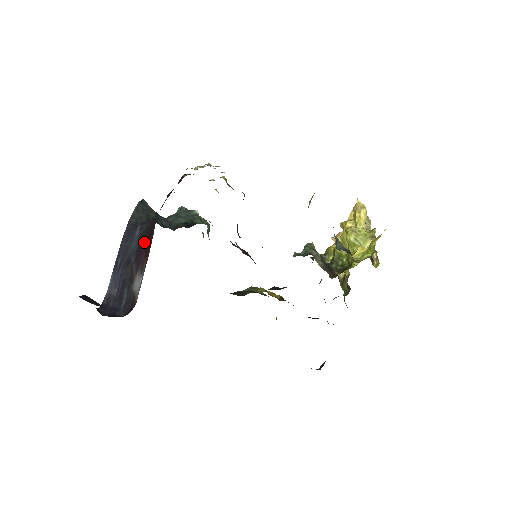
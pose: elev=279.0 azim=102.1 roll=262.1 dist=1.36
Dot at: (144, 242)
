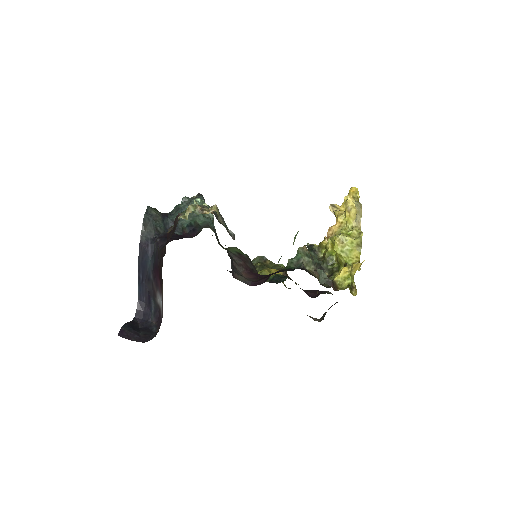
Dot at: (157, 271)
